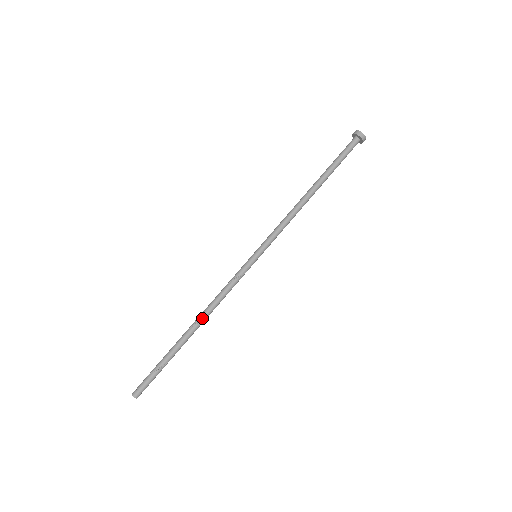
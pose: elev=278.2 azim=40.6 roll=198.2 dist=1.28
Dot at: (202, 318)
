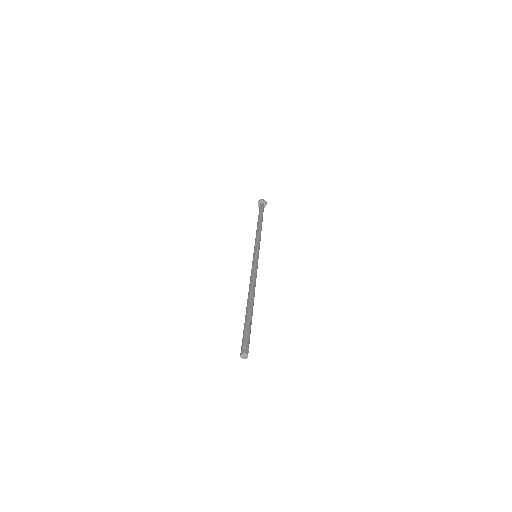
Dot at: (251, 290)
